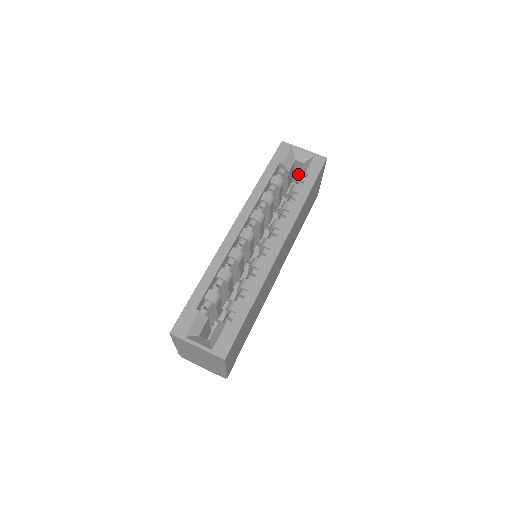
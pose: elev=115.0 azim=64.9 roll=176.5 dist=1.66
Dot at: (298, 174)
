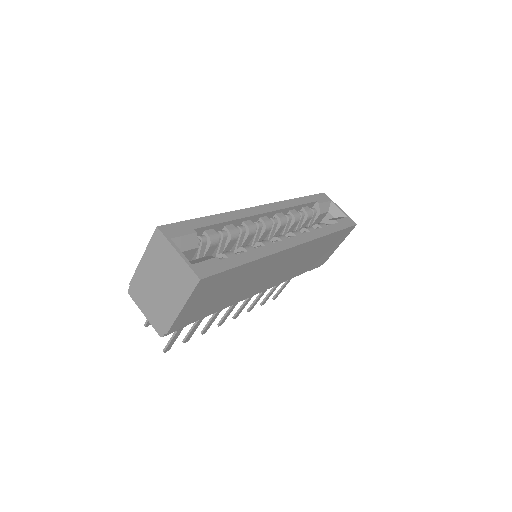
Dot at: (327, 220)
